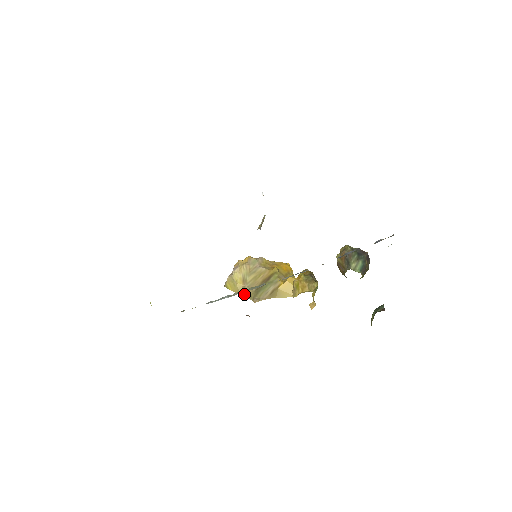
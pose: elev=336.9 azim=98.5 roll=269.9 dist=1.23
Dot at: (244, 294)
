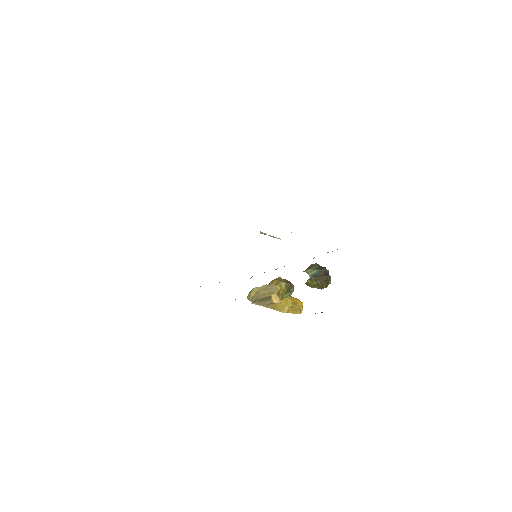
Dot at: (251, 300)
